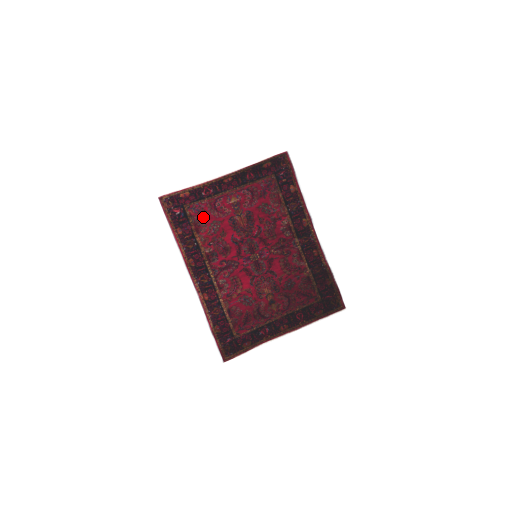
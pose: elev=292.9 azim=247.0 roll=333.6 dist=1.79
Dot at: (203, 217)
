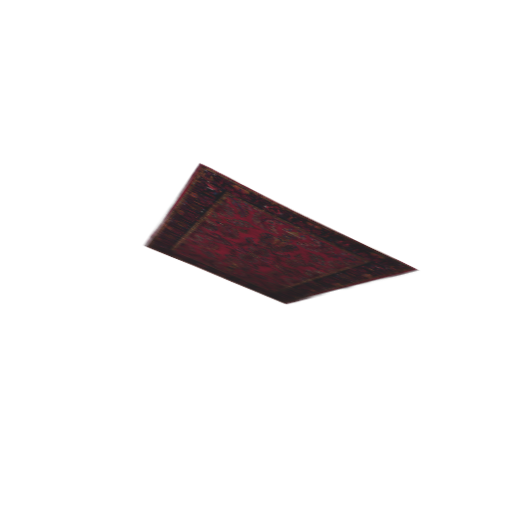
Dot at: (238, 212)
